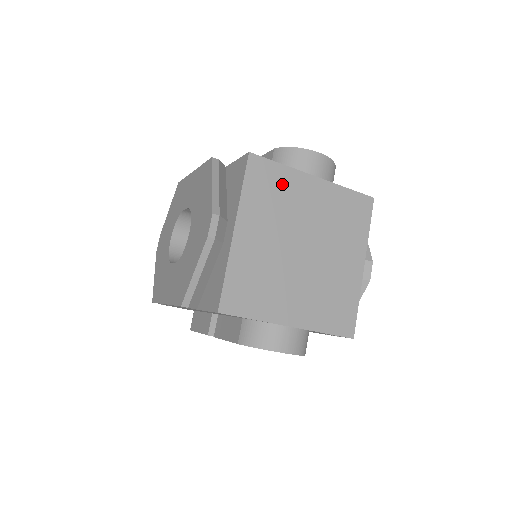
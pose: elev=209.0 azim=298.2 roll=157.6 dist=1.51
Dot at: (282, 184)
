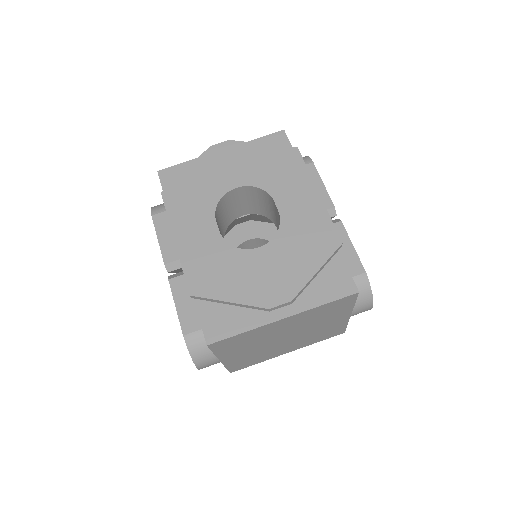
Dot at: (337, 311)
